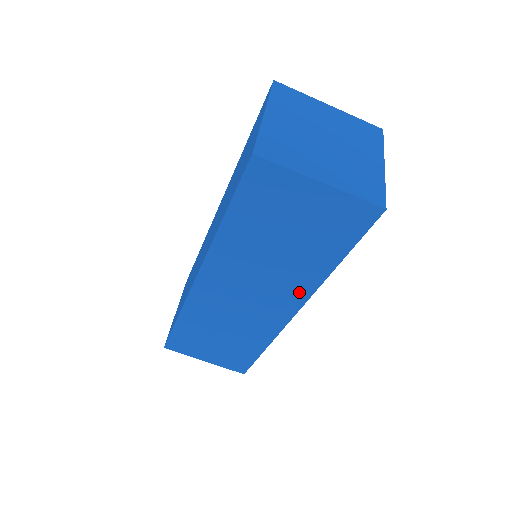
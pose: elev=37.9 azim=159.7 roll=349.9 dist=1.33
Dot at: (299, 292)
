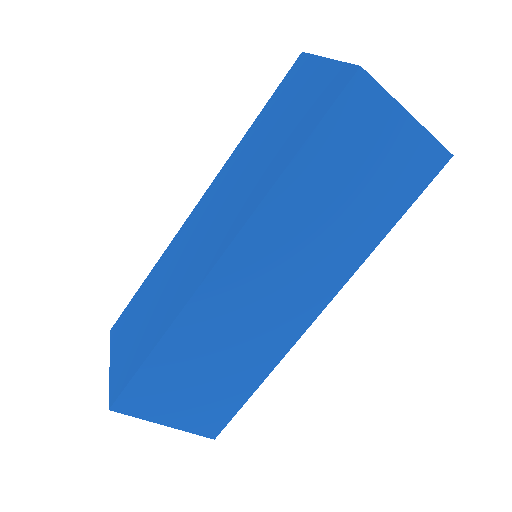
Dot at: (336, 276)
